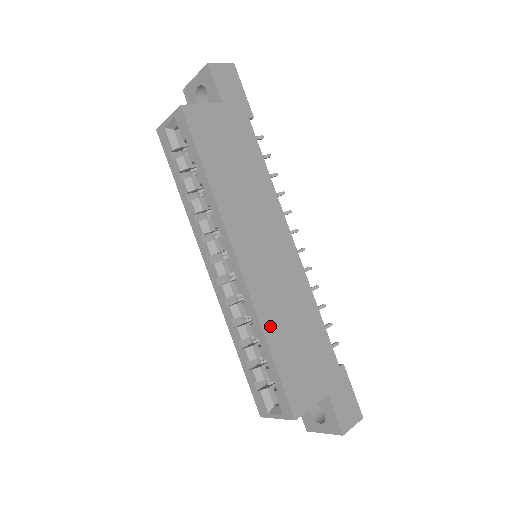
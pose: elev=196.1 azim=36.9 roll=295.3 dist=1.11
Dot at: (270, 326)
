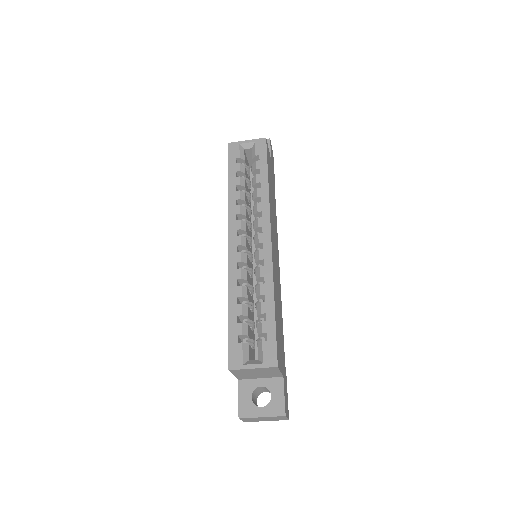
Dot at: (275, 291)
